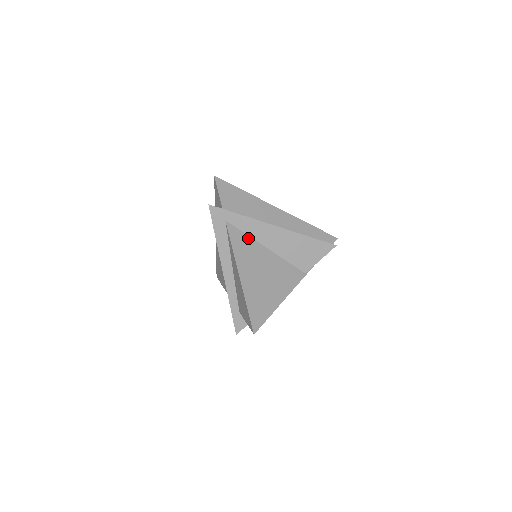
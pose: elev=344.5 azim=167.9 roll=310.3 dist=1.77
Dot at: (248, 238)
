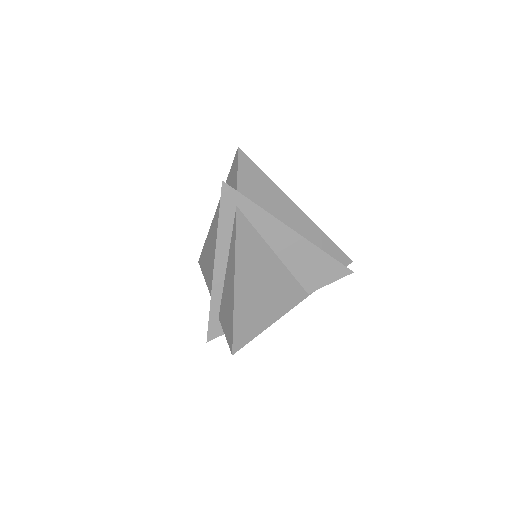
Dot at: (257, 235)
